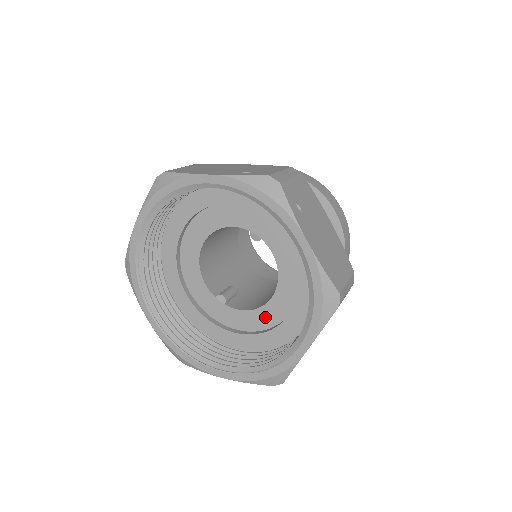
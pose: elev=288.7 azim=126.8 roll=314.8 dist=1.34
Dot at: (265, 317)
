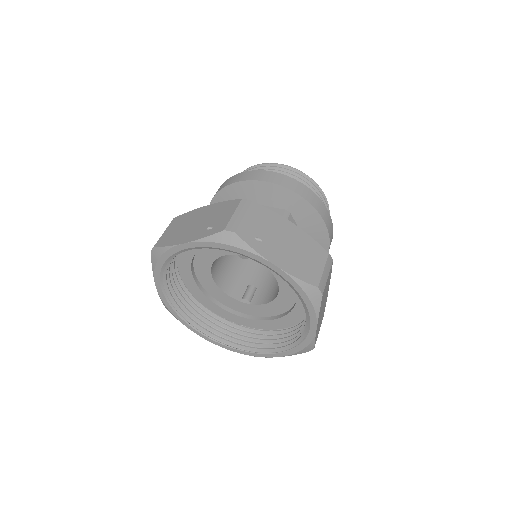
Dot at: (282, 304)
